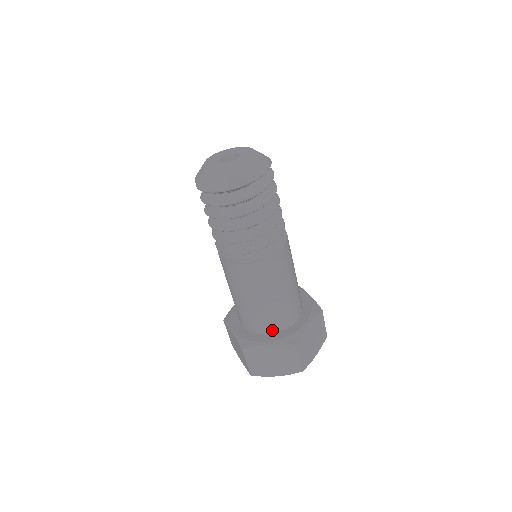
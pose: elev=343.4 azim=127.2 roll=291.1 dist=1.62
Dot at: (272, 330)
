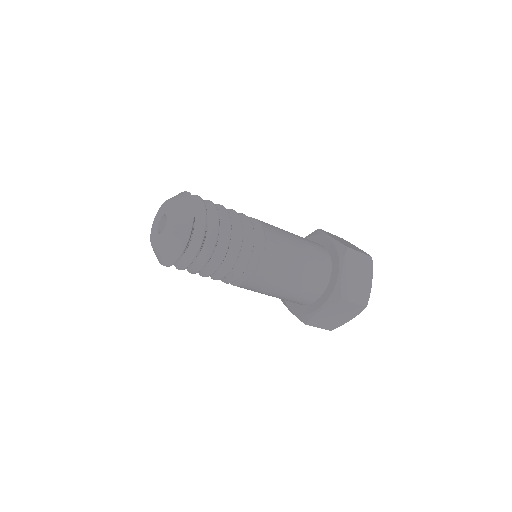
Dot at: (316, 297)
